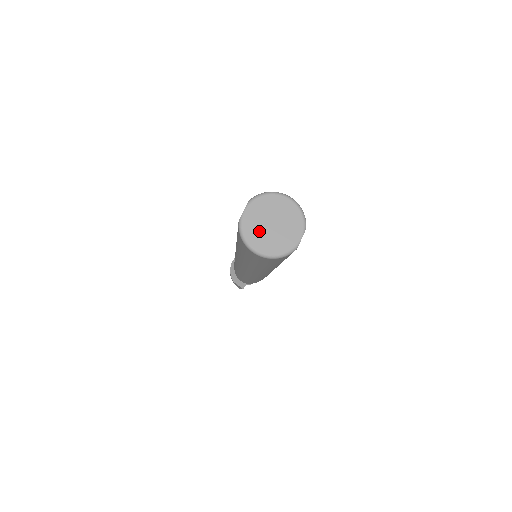
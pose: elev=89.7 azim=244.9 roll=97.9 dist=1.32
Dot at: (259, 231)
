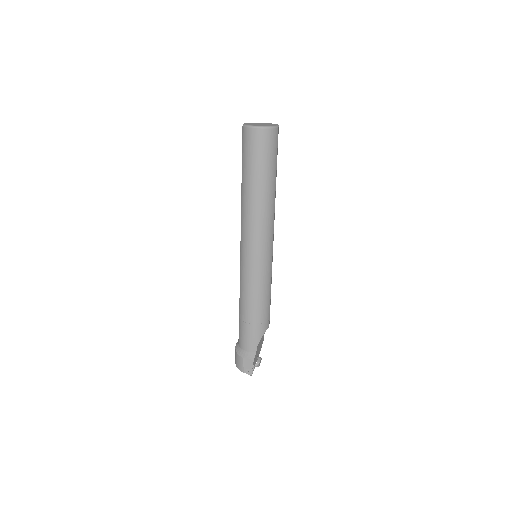
Dot at: occluded
